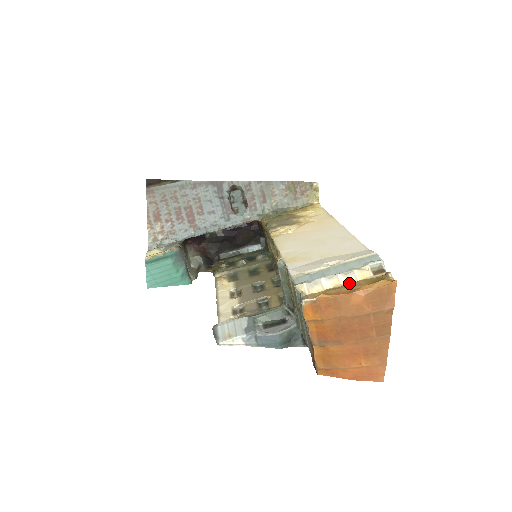
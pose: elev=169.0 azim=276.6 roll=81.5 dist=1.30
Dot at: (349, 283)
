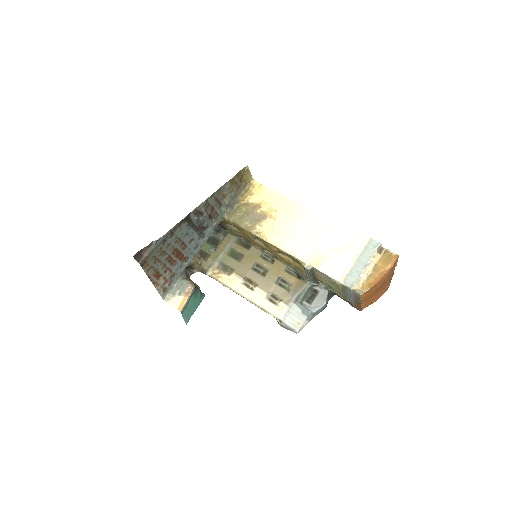
Dot at: (373, 268)
